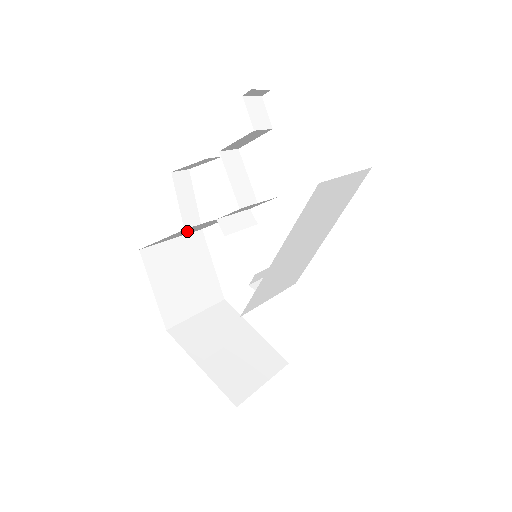
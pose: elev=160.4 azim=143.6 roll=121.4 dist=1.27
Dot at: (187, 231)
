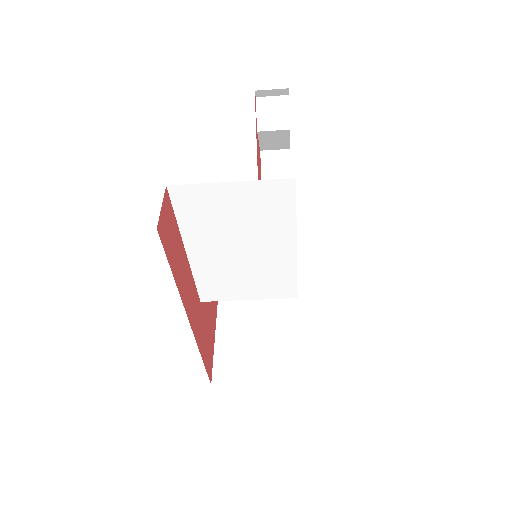
Dot at: occluded
